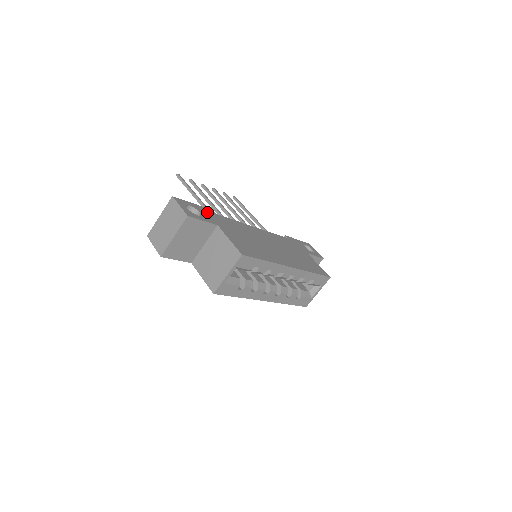
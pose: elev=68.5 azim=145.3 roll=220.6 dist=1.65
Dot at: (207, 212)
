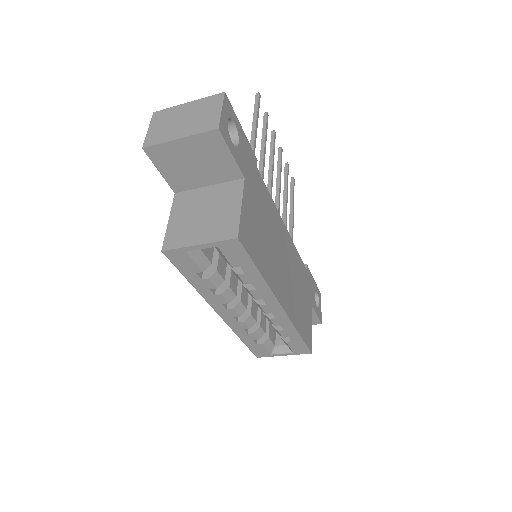
Dot at: (248, 153)
